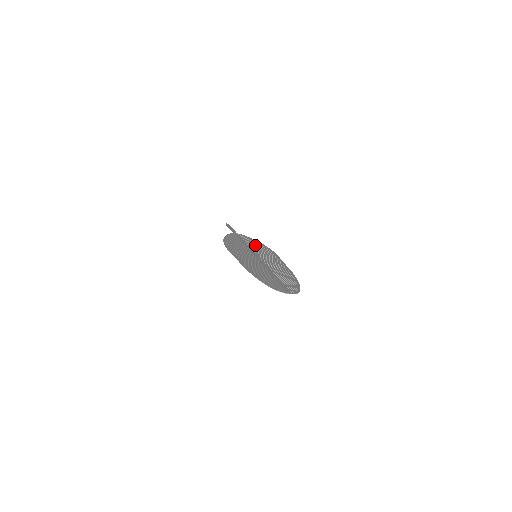
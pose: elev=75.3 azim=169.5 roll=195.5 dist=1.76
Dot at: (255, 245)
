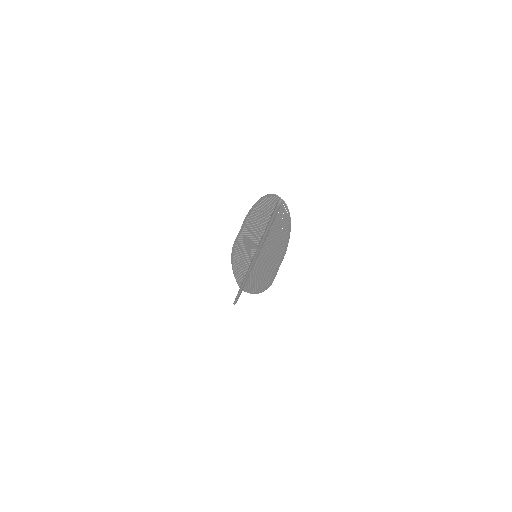
Dot at: (256, 279)
